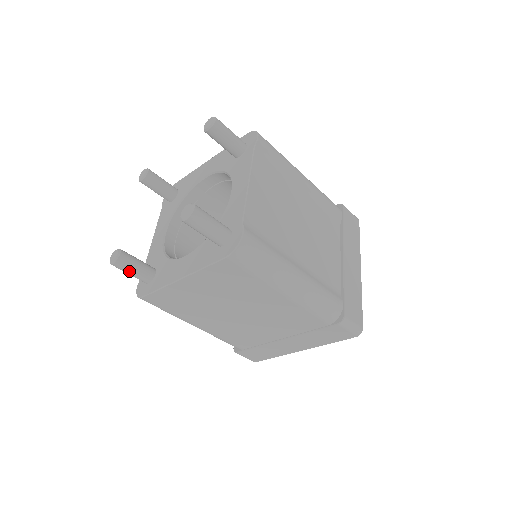
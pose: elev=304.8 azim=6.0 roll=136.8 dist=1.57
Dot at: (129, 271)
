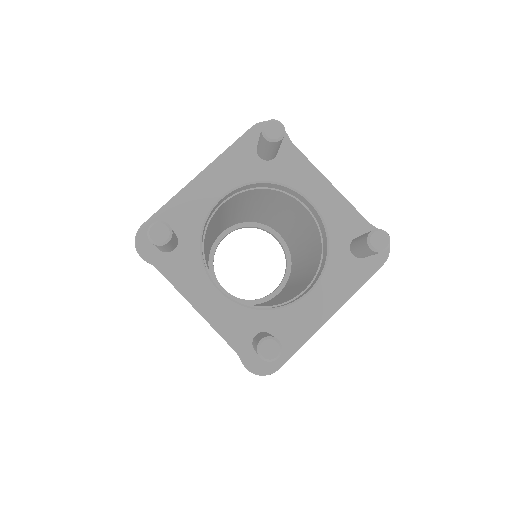
Dot at: occluded
